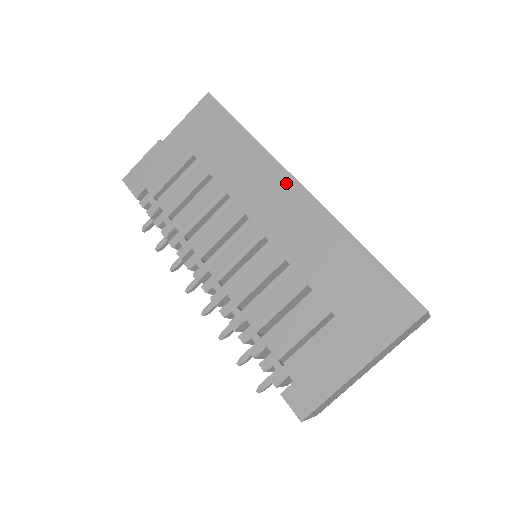
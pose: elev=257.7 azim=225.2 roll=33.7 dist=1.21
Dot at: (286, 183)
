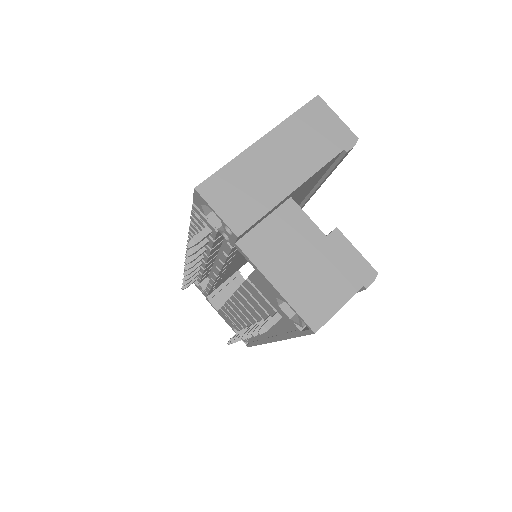
Dot at: occluded
